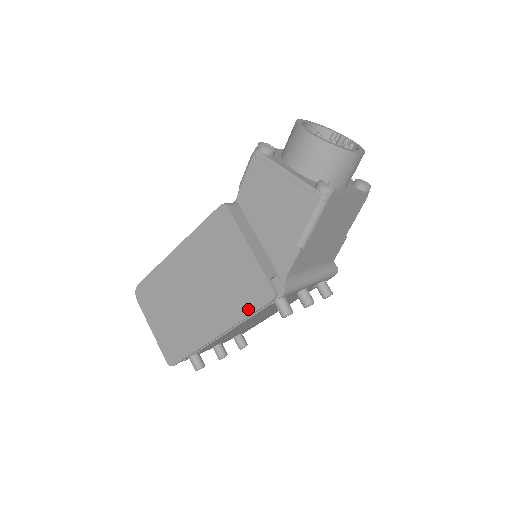
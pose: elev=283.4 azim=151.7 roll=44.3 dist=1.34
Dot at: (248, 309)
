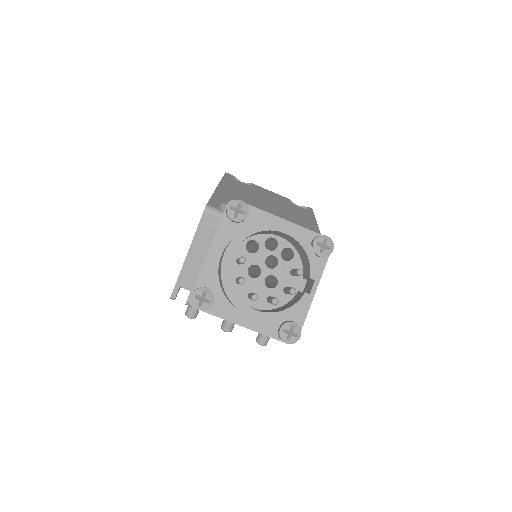
Dot at: occluded
